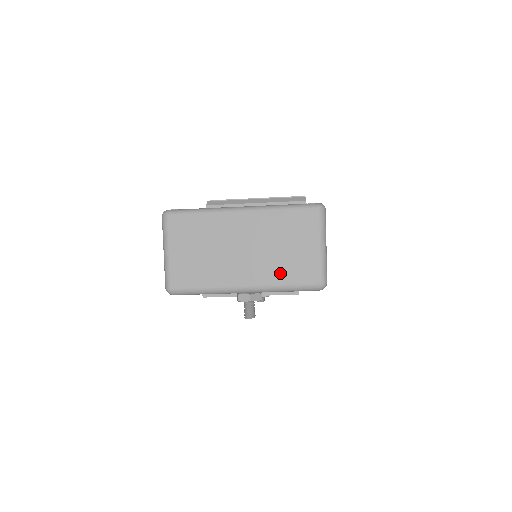
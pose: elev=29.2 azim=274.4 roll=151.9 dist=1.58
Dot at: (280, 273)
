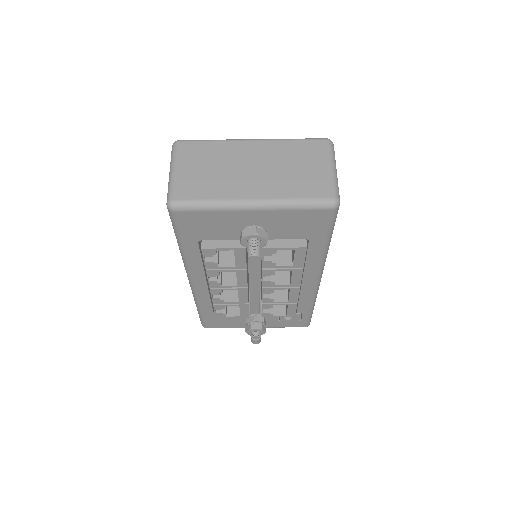
Dot at: (291, 189)
